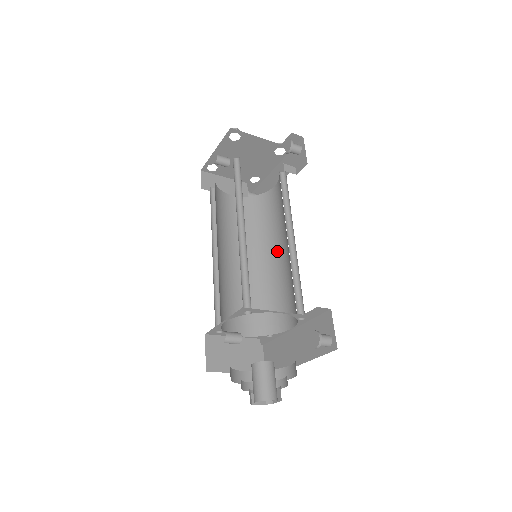
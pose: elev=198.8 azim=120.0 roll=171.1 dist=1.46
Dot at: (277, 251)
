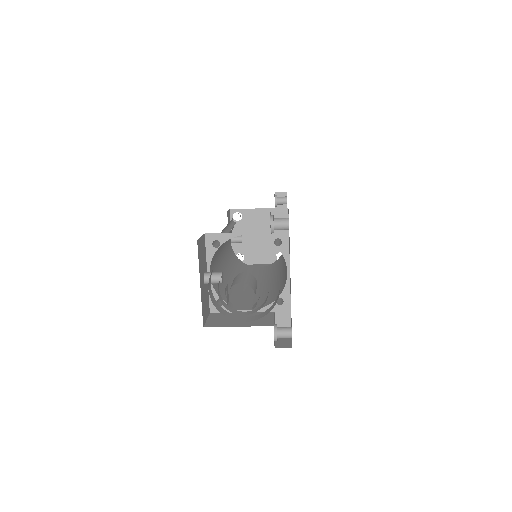
Dot at: occluded
